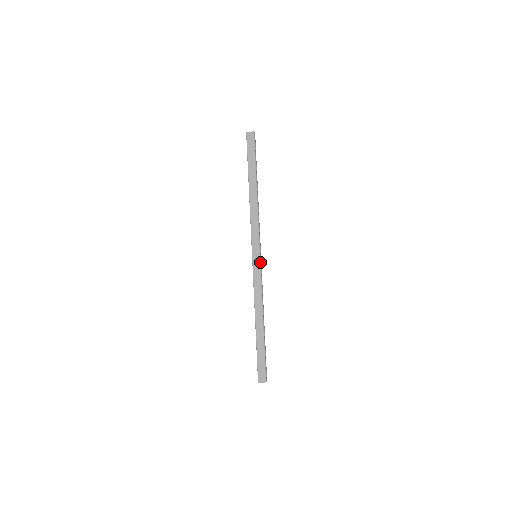
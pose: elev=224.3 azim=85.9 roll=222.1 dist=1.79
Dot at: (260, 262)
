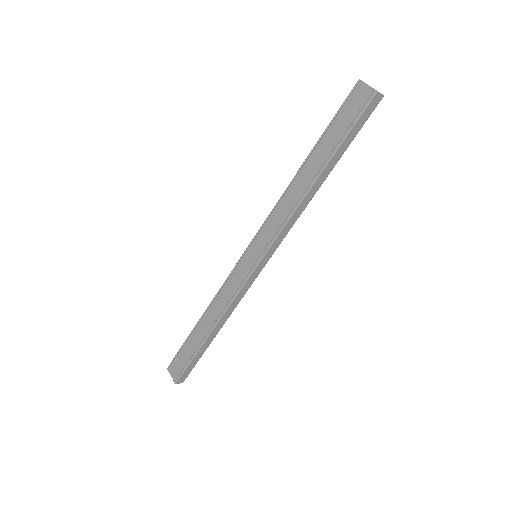
Dot at: occluded
